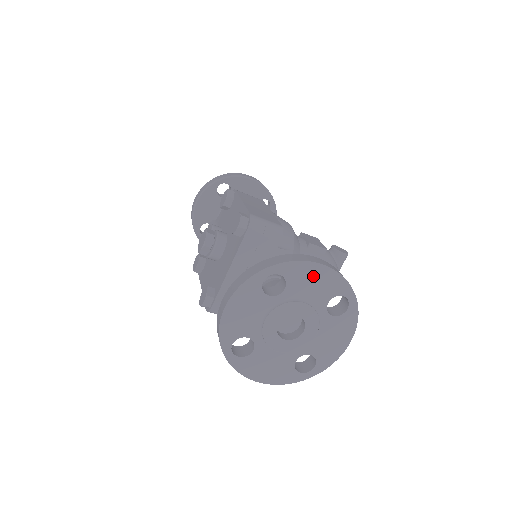
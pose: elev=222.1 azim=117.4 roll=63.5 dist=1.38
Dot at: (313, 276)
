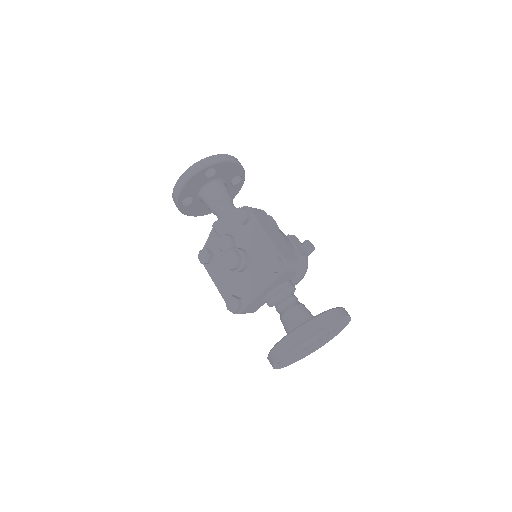
Dot at: (338, 322)
